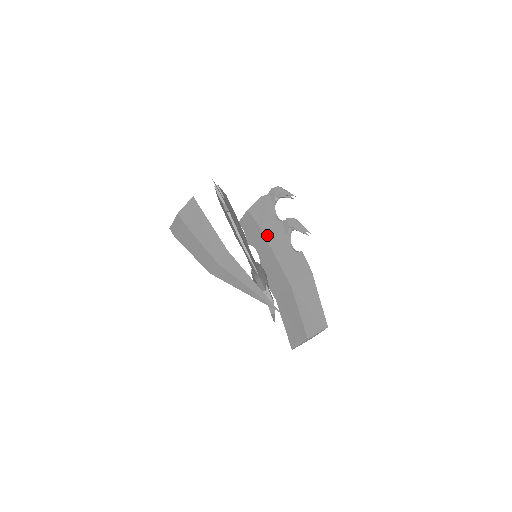
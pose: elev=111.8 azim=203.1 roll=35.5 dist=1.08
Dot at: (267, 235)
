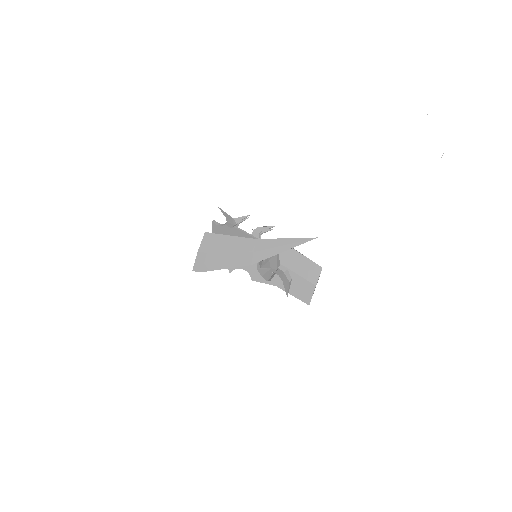
Dot at: occluded
